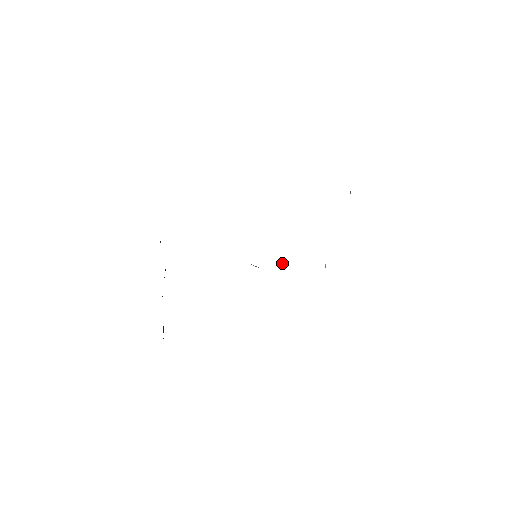
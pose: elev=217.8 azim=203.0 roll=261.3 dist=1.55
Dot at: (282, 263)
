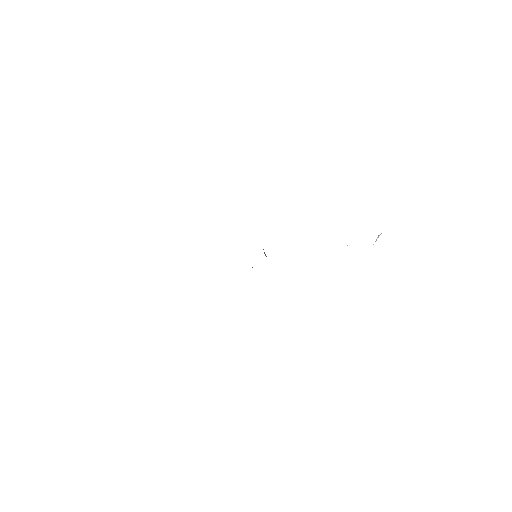
Dot at: occluded
